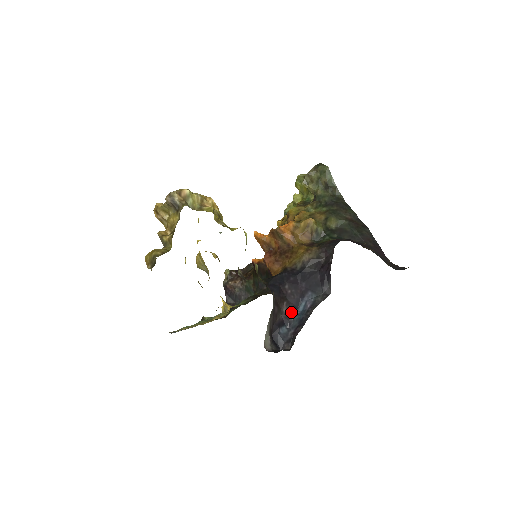
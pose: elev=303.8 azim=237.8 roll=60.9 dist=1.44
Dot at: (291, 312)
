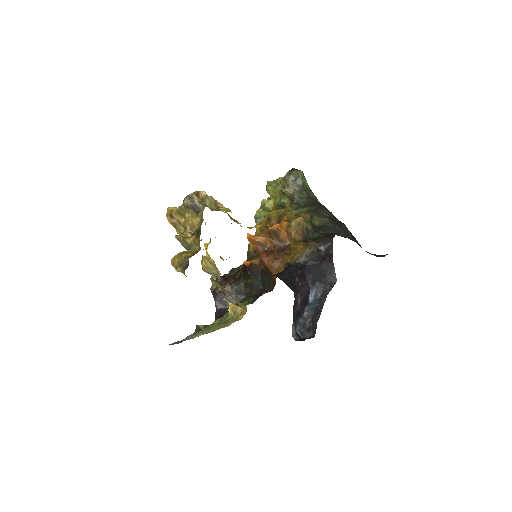
Dot at: (304, 303)
